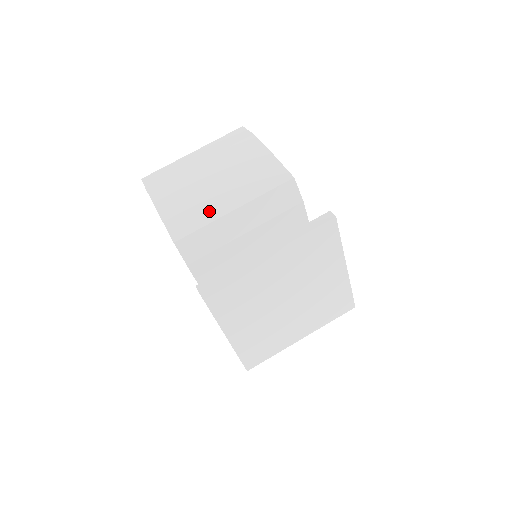
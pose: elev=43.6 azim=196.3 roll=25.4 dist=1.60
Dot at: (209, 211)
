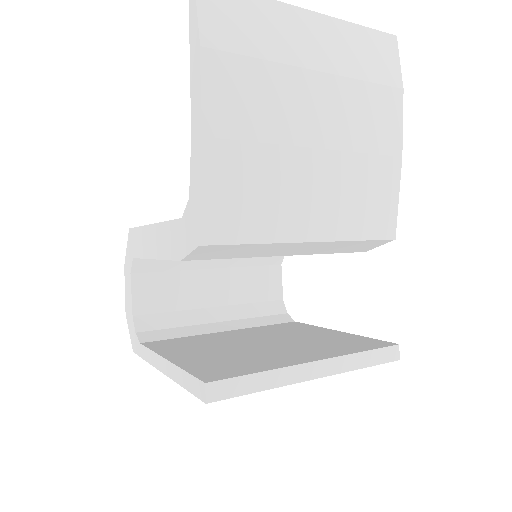
Dot at: (279, 216)
